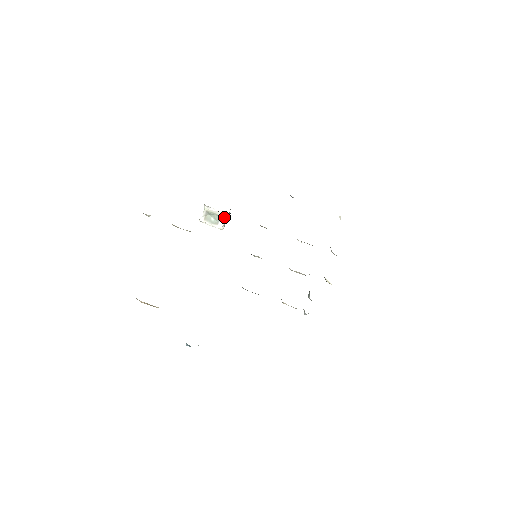
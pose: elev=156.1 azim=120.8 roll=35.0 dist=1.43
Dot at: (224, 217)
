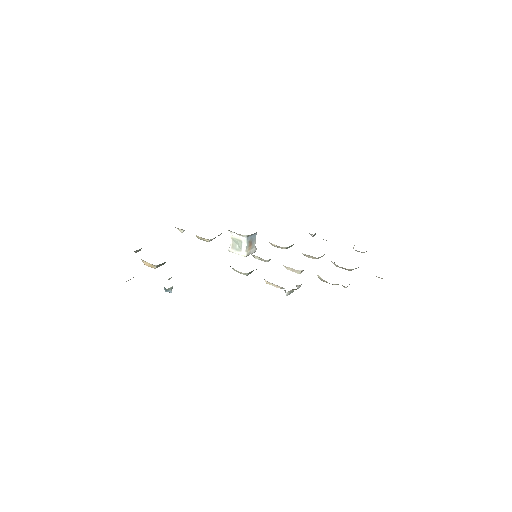
Dot at: (244, 241)
